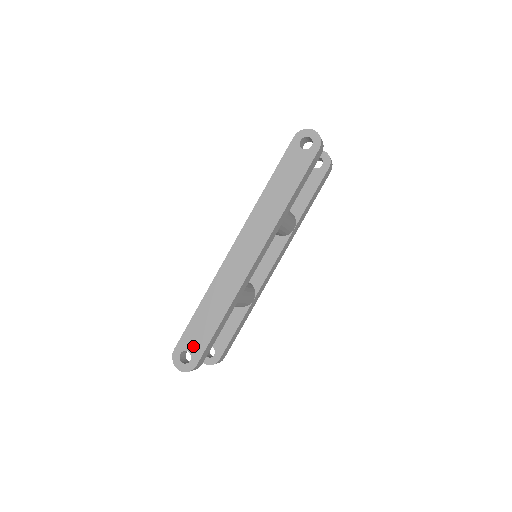
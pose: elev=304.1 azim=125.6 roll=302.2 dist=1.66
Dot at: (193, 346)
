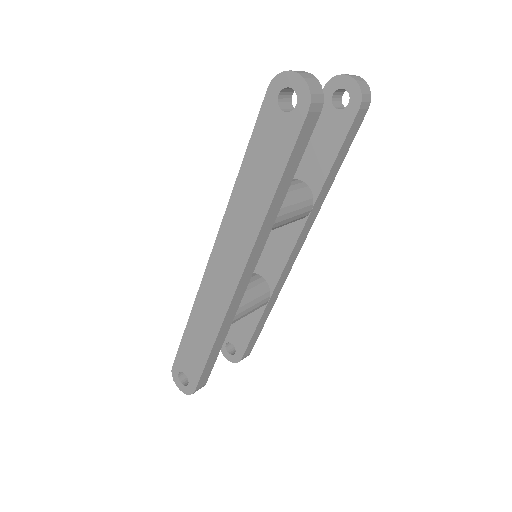
Dot at: (188, 370)
